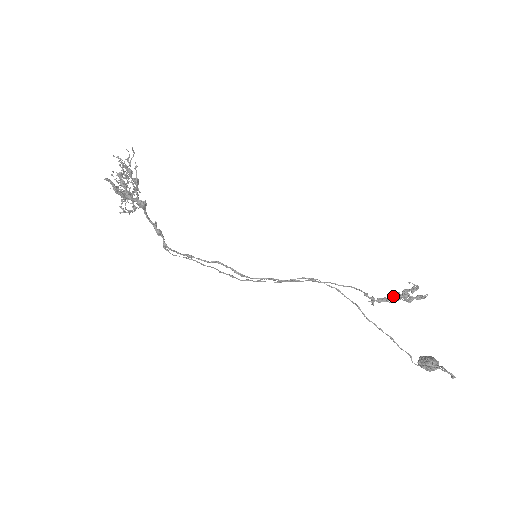
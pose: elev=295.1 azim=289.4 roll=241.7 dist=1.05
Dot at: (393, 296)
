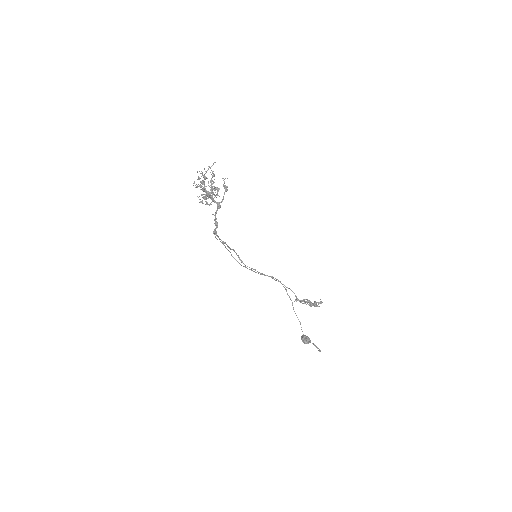
Dot at: (306, 301)
